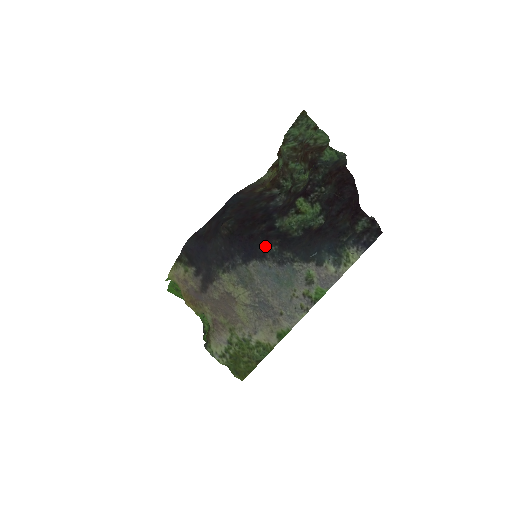
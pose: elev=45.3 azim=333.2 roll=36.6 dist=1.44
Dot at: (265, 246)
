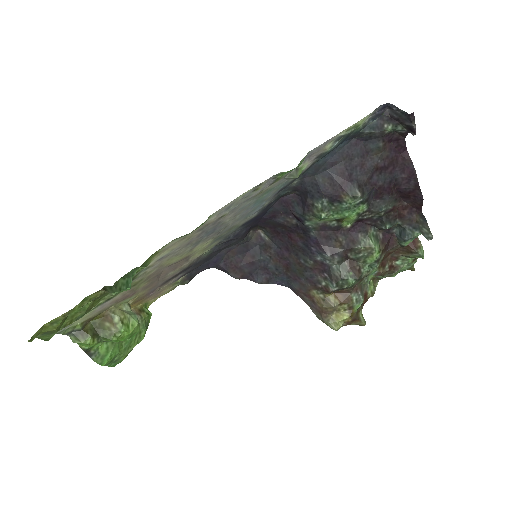
Dot at: (279, 199)
